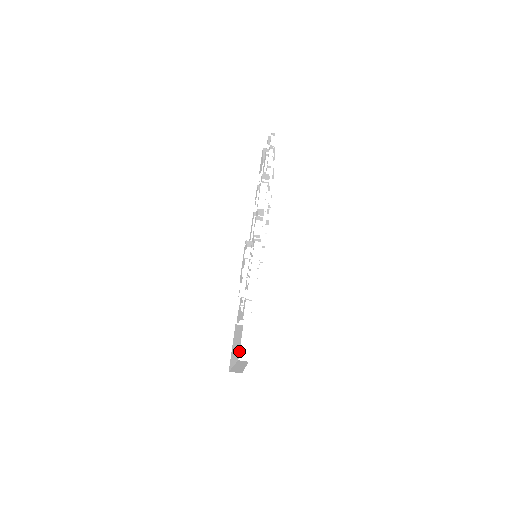
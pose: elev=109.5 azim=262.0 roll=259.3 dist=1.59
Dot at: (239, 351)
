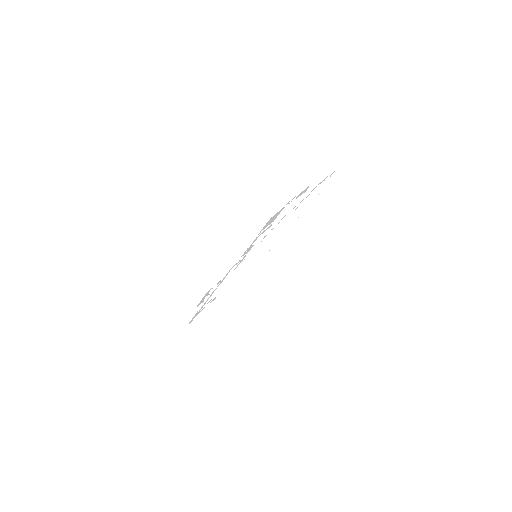
Dot at: occluded
